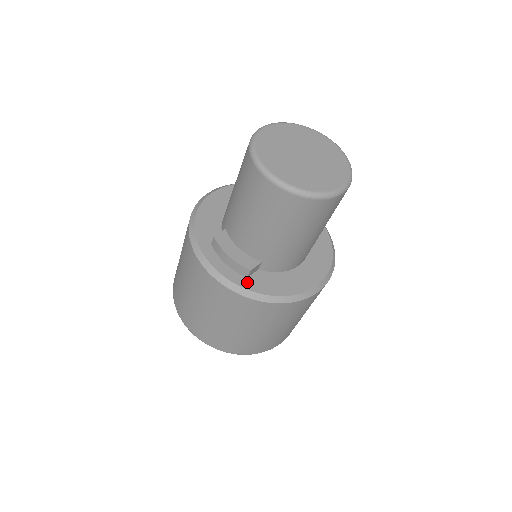
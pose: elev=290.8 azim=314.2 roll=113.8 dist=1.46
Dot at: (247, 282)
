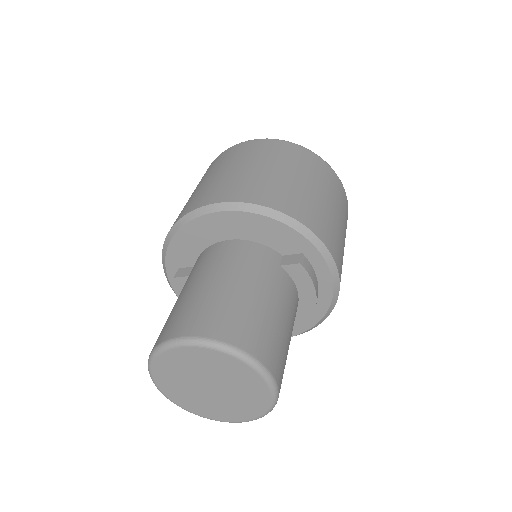
Dot at: occluded
